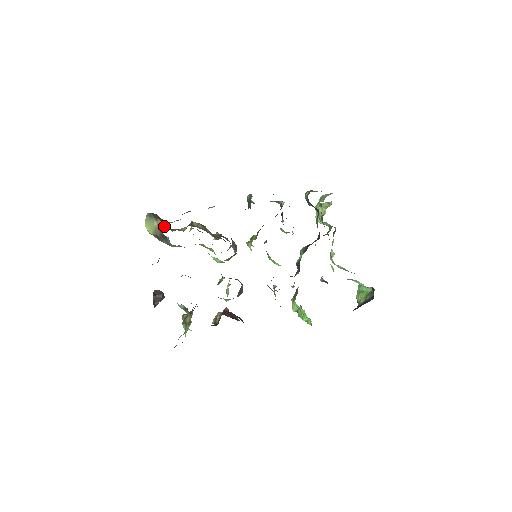
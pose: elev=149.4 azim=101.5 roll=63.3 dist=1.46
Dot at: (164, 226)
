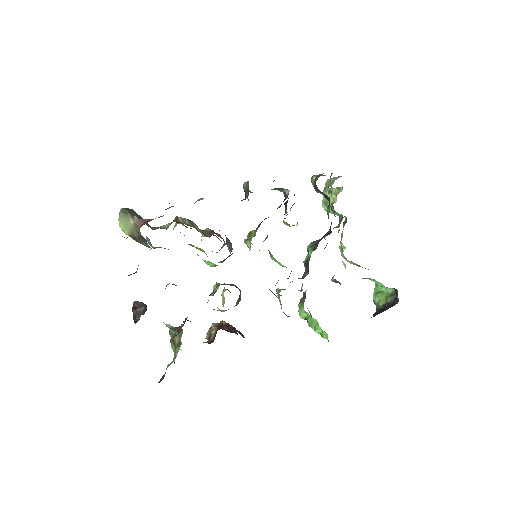
Dot at: (142, 225)
